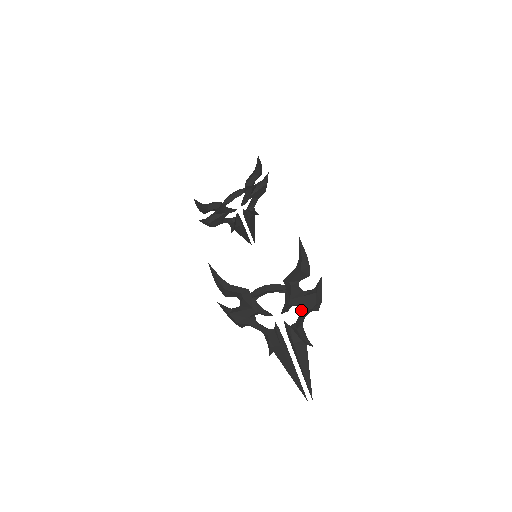
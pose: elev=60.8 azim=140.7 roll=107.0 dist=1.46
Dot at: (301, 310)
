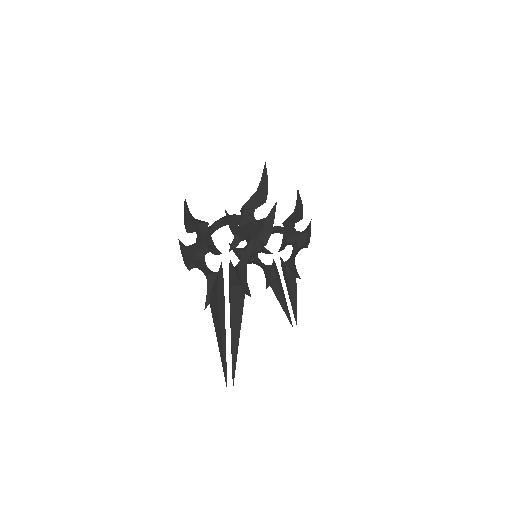
Dot at: (248, 243)
